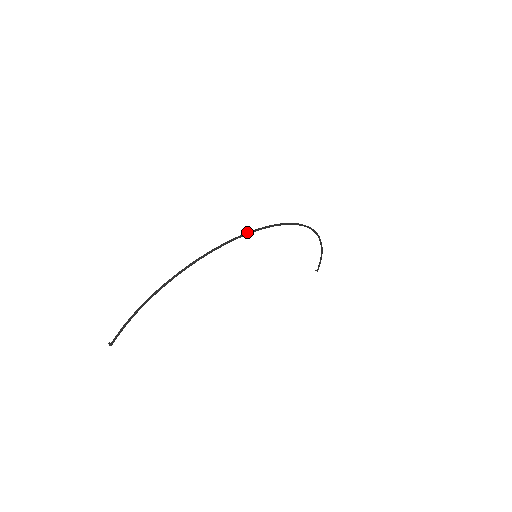
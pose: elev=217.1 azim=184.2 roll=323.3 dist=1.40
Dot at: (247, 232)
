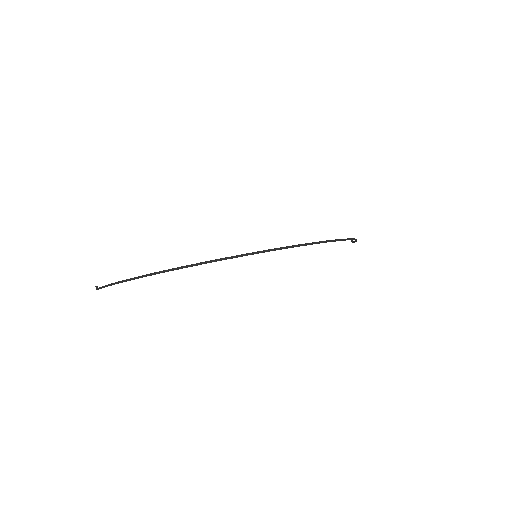
Dot at: (237, 255)
